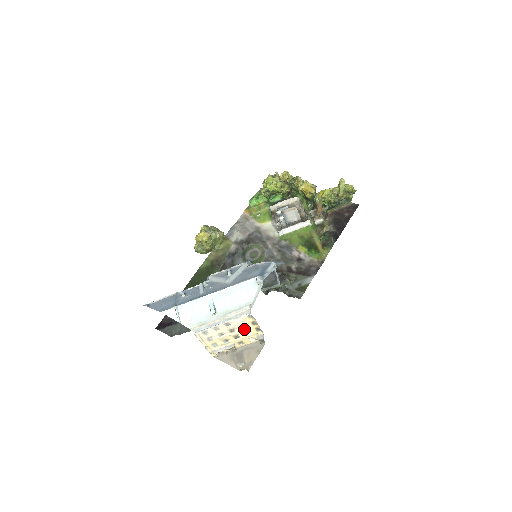
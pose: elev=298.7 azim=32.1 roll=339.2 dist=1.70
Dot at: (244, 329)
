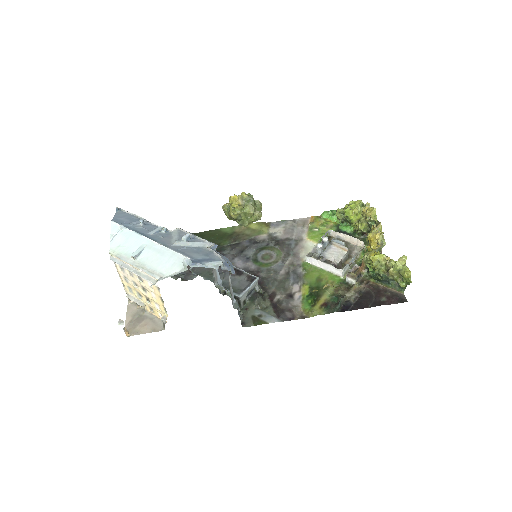
Dot at: (154, 298)
